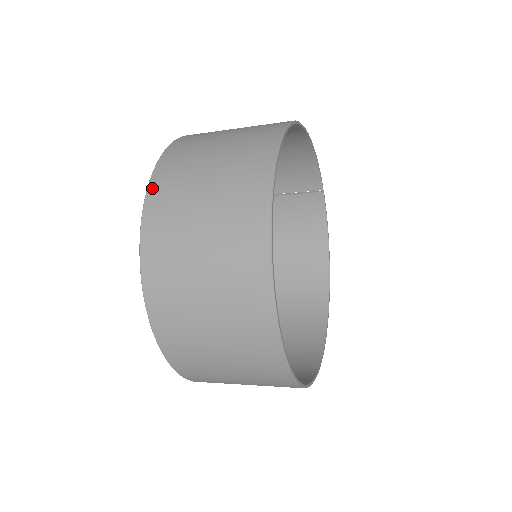
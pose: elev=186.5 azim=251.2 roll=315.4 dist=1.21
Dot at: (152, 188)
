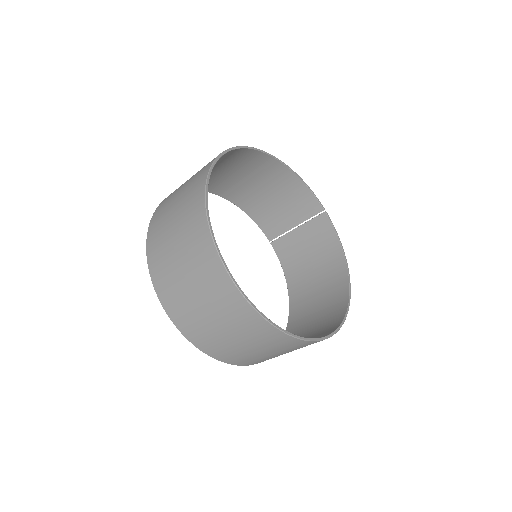
Dot at: (158, 208)
